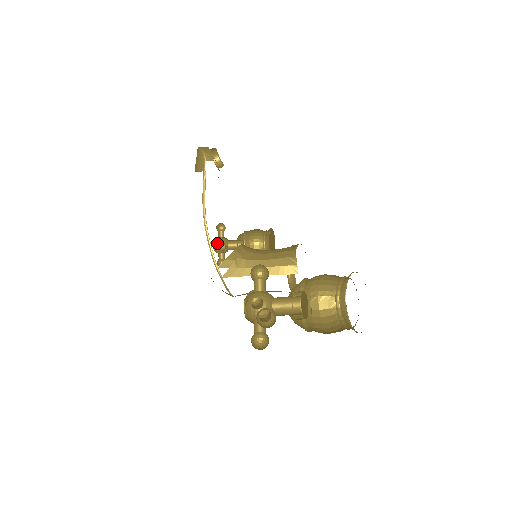
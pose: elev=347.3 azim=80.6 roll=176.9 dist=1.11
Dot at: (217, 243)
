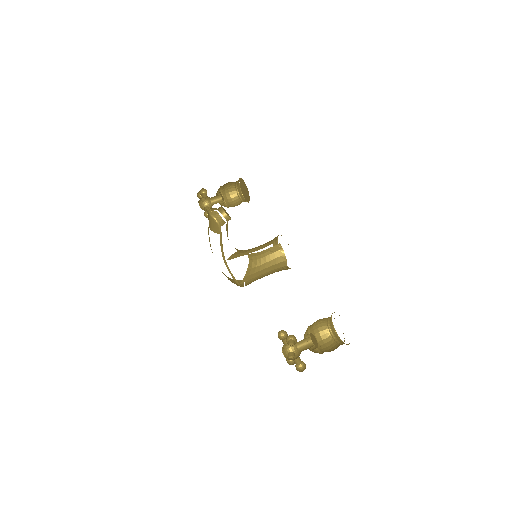
Dot at: (200, 200)
